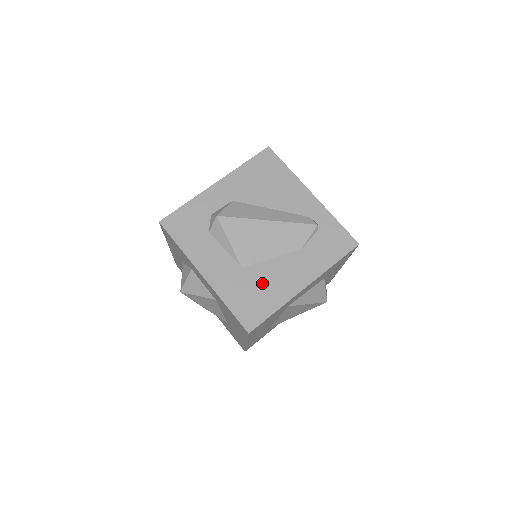
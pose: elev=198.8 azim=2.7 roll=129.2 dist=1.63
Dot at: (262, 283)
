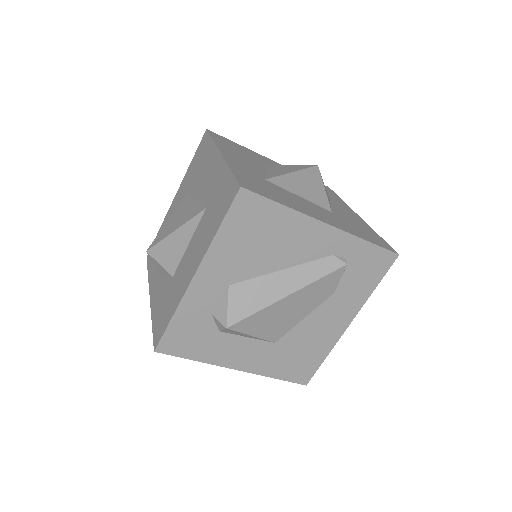
Dot at: (303, 344)
